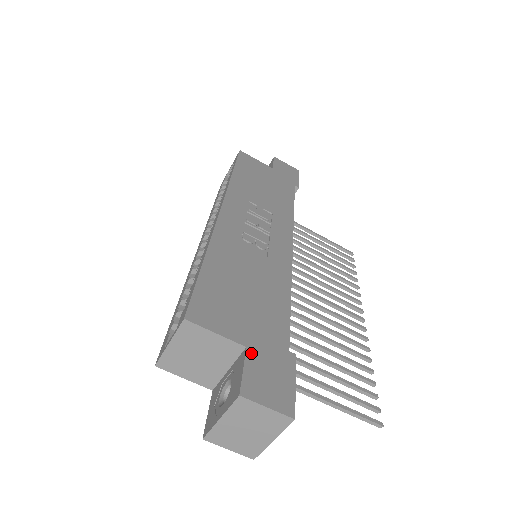
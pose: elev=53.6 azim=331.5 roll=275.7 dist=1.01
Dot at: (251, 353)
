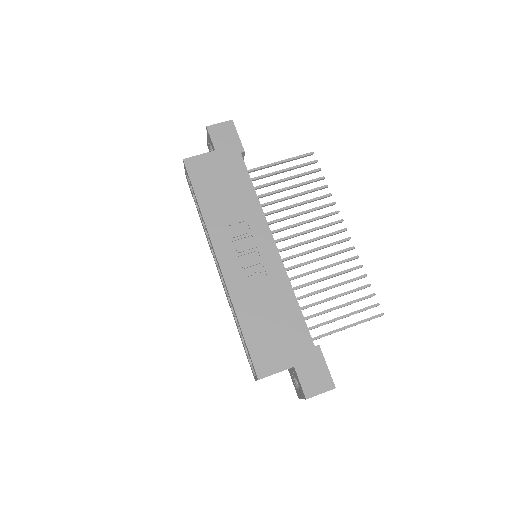
Dot at: (298, 369)
